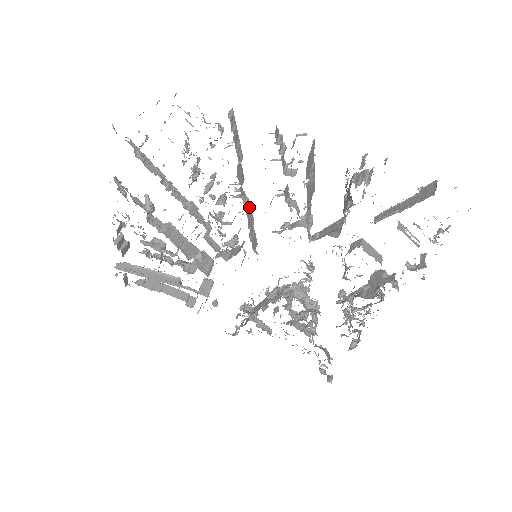
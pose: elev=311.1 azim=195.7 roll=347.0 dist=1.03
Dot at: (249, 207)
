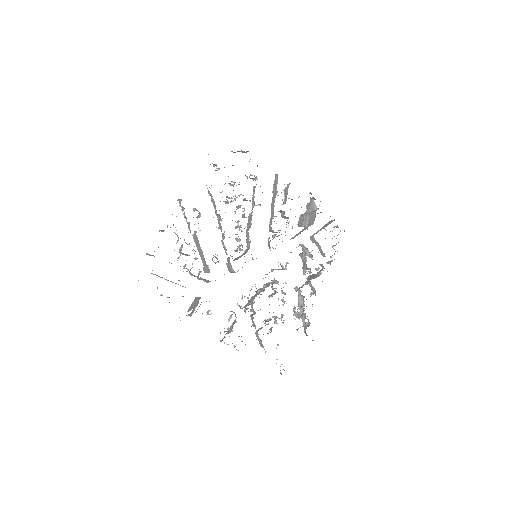
Dot at: occluded
